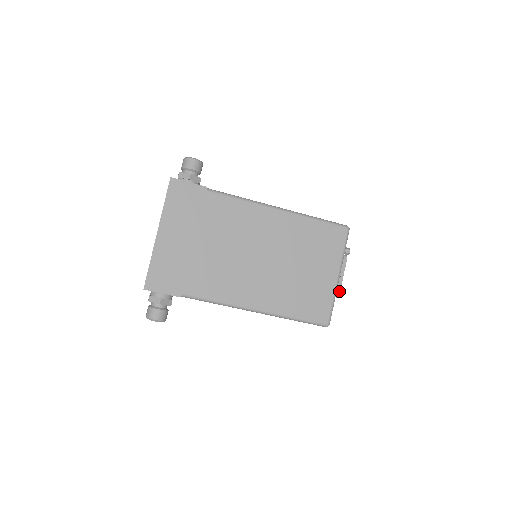
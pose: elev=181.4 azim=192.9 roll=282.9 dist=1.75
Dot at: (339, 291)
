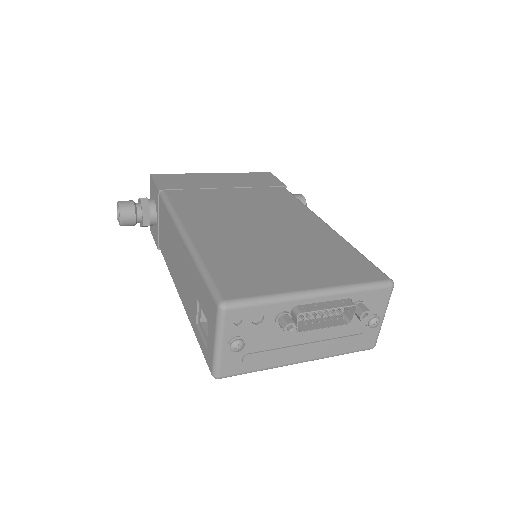
Dot at: (295, 323)
